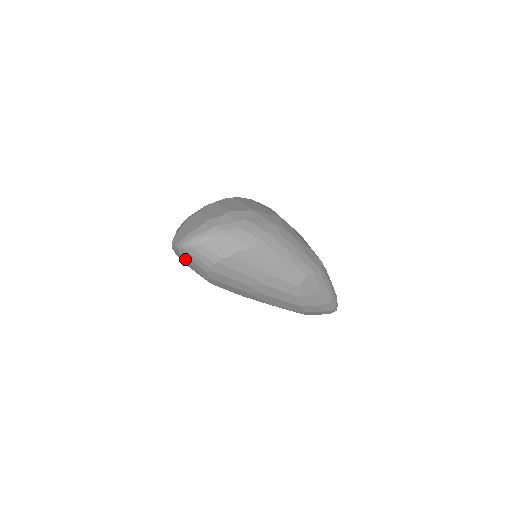
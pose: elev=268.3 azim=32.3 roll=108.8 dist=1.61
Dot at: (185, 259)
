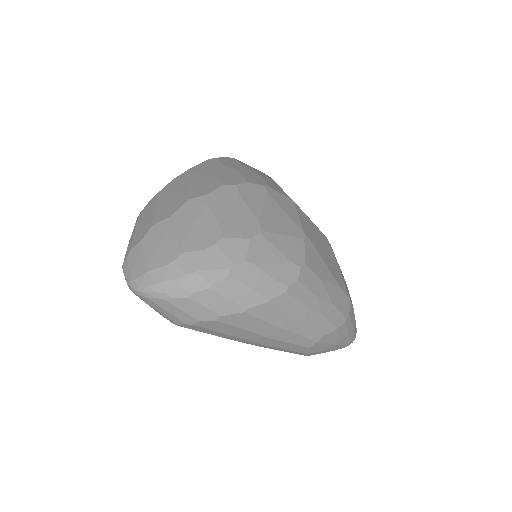
Dot at: occluded
